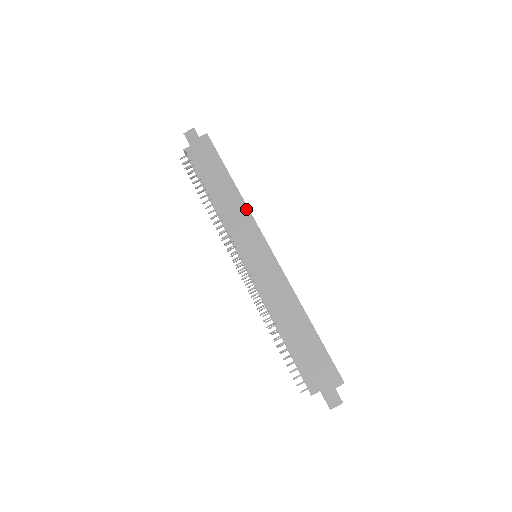
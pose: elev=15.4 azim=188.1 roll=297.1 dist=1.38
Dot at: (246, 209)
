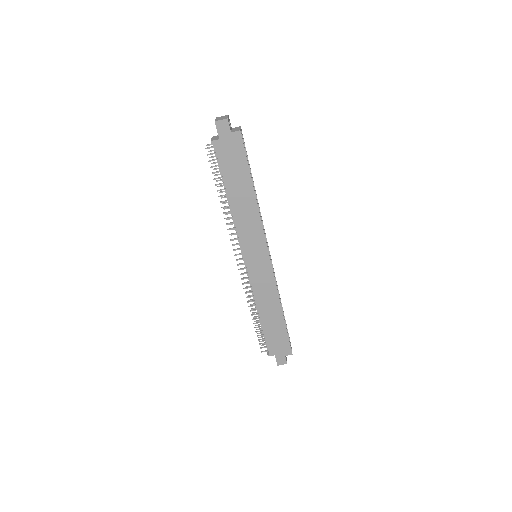
Dot at: (259, 222)
